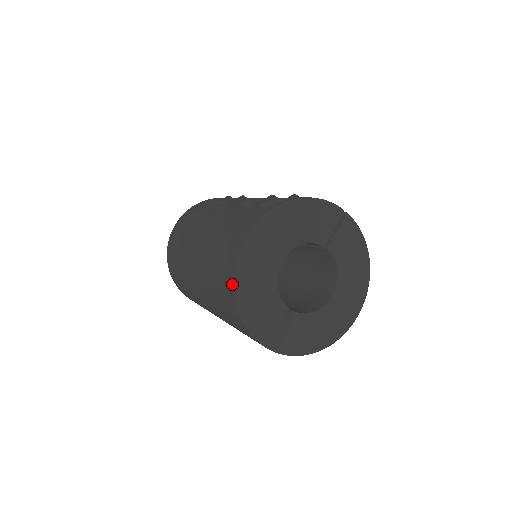
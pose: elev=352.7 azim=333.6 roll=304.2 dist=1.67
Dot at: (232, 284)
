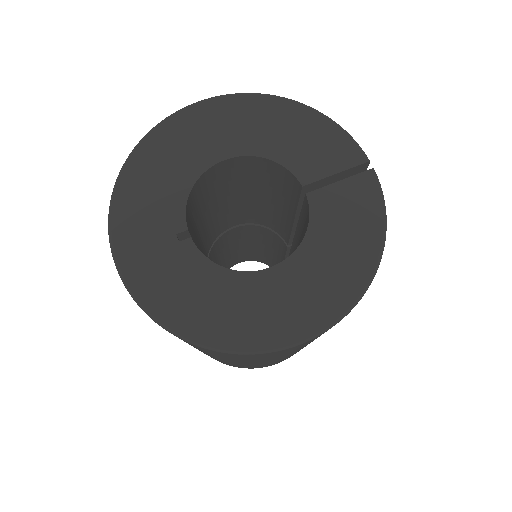
Dot at: (139, 146)
